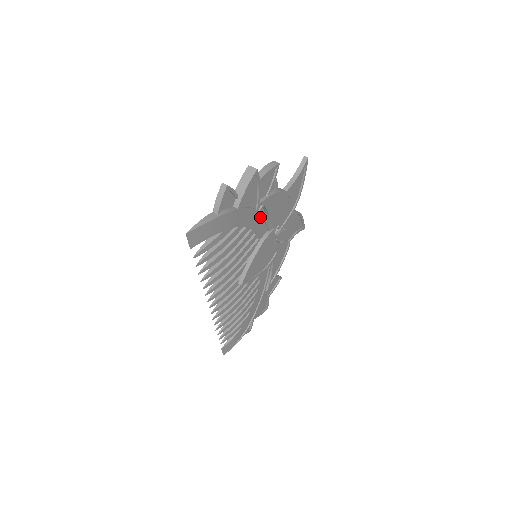
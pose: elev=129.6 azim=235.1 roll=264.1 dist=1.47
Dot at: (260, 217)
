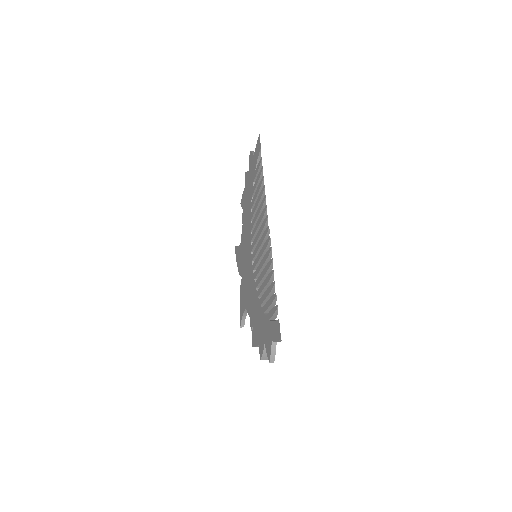
Dot at: occluded
